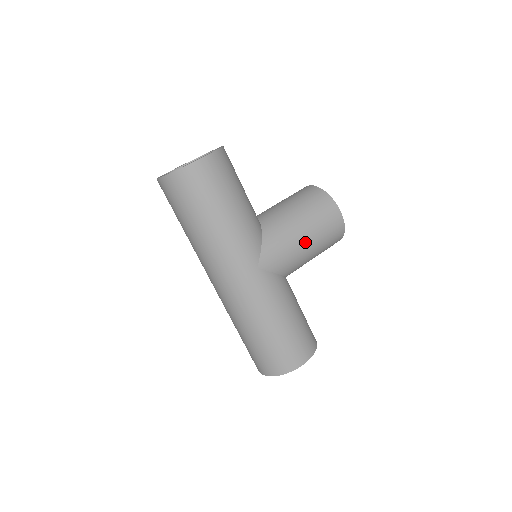
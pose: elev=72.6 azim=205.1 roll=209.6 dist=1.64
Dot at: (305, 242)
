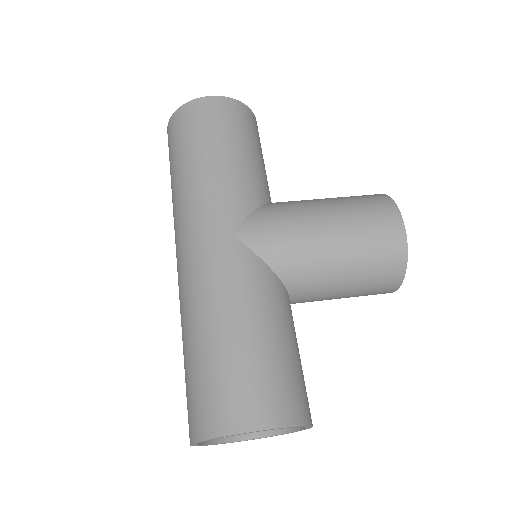
Dot at: (324, 232)
